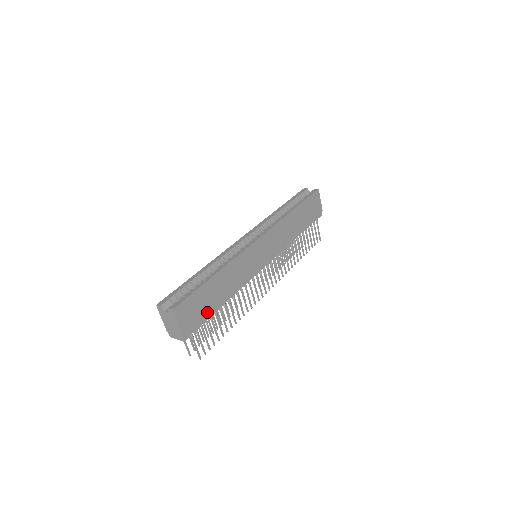
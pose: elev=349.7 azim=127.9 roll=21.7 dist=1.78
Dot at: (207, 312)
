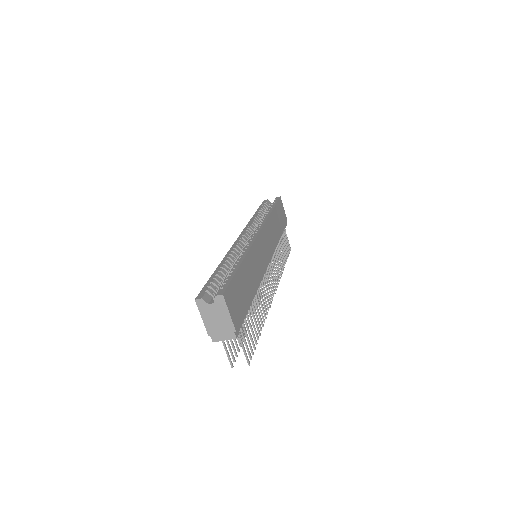
Dot at: (245, 305)
